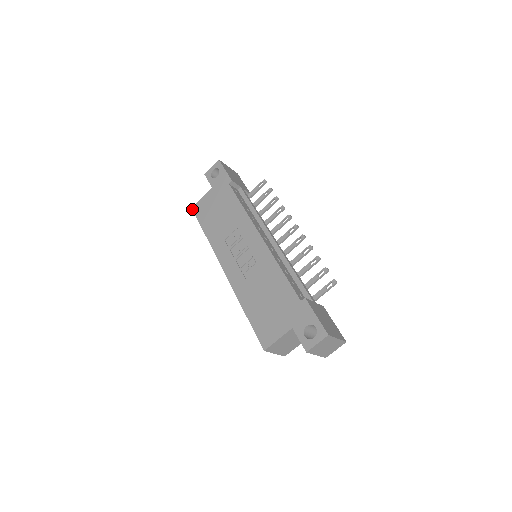
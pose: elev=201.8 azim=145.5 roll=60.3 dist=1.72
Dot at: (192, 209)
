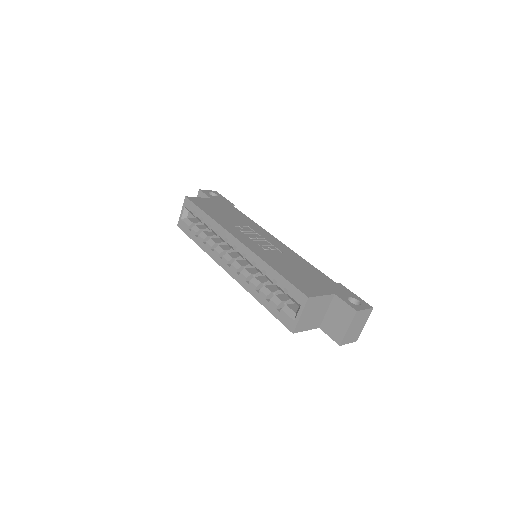
Dot at: (187, 197)
